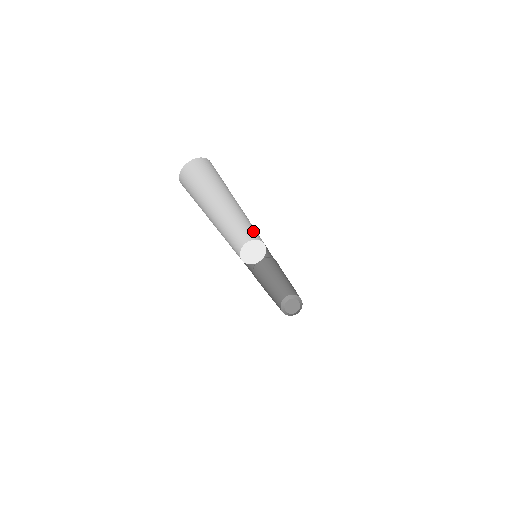
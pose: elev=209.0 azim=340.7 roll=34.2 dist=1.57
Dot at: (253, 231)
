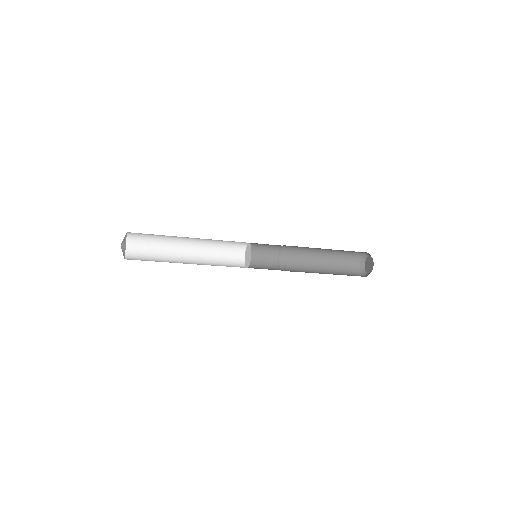
Dot at: (233, 241)
